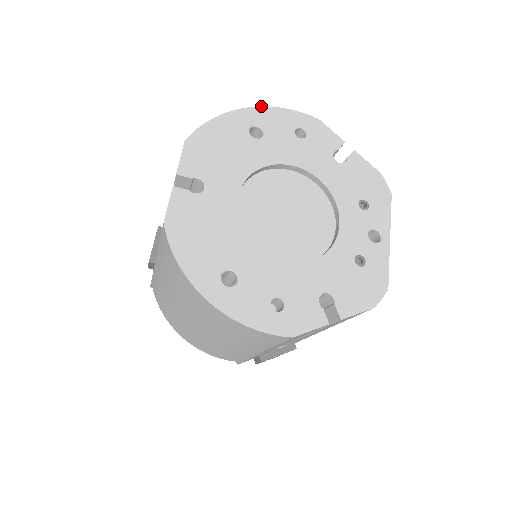
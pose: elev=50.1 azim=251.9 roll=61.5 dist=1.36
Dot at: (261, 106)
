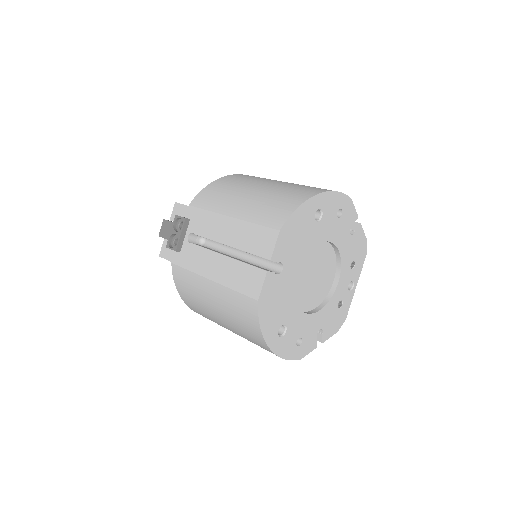
Dot at: (326, 191)
